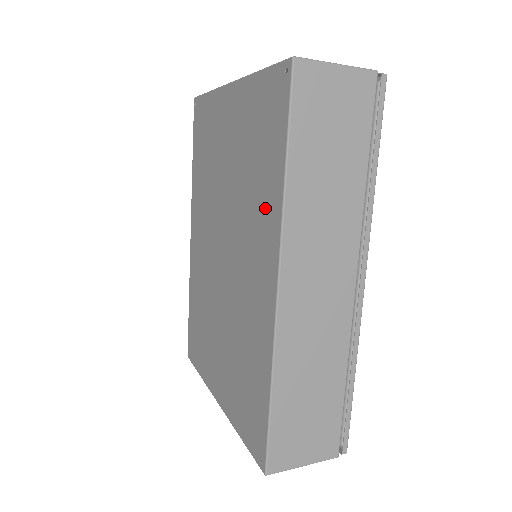
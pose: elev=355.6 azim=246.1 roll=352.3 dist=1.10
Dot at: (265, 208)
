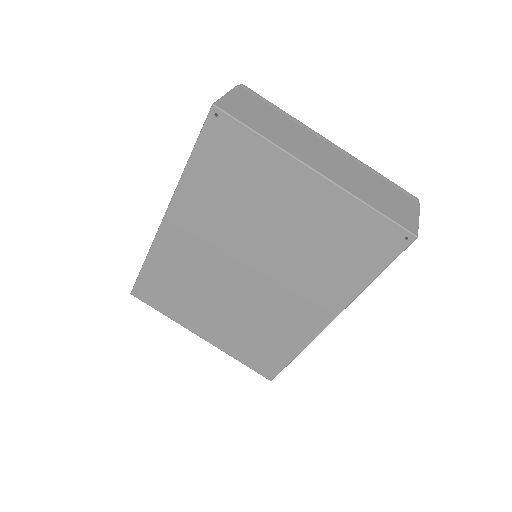
Dot at: (335, 284)
